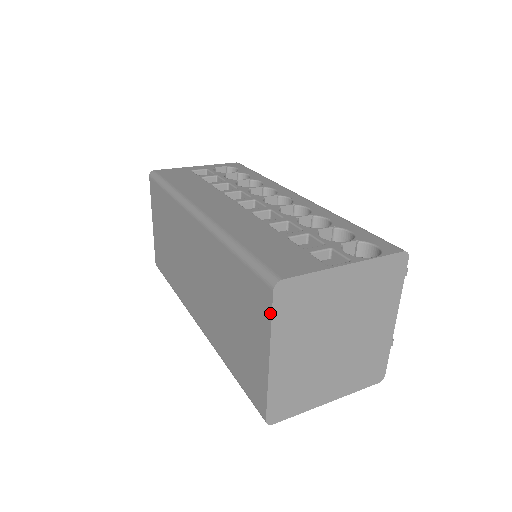
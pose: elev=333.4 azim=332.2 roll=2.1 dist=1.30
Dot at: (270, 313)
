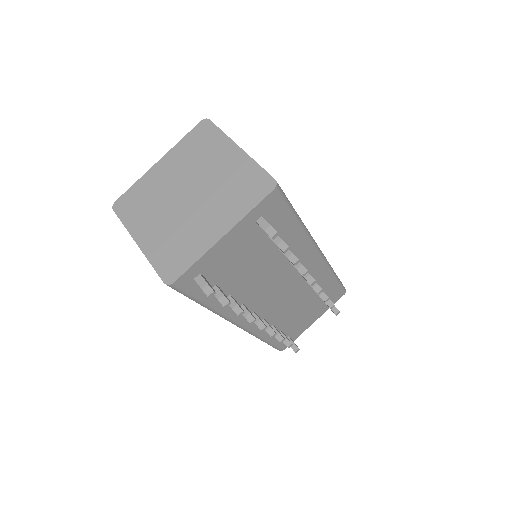
Dot at: (188, 135)
